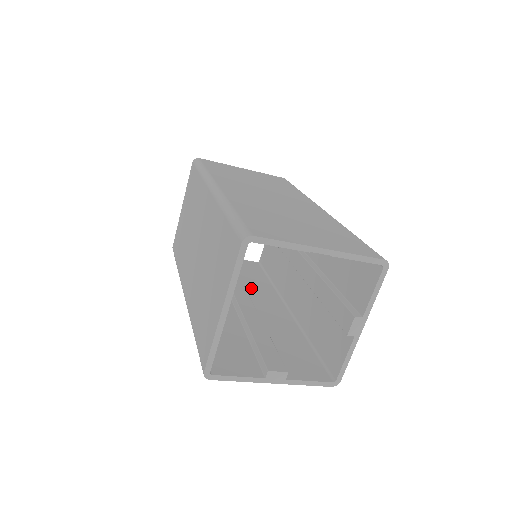
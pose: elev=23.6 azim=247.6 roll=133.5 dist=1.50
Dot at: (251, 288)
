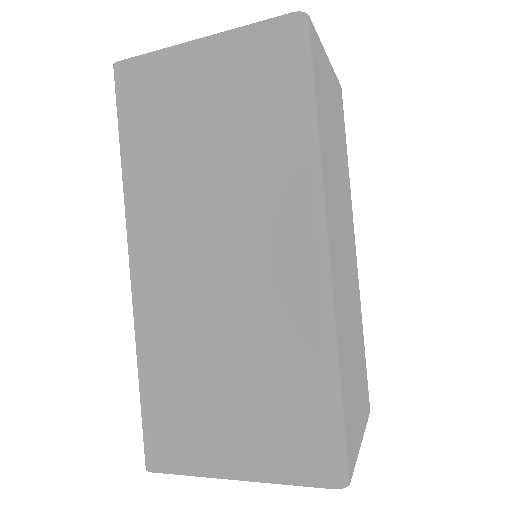
Dot at: occluded
